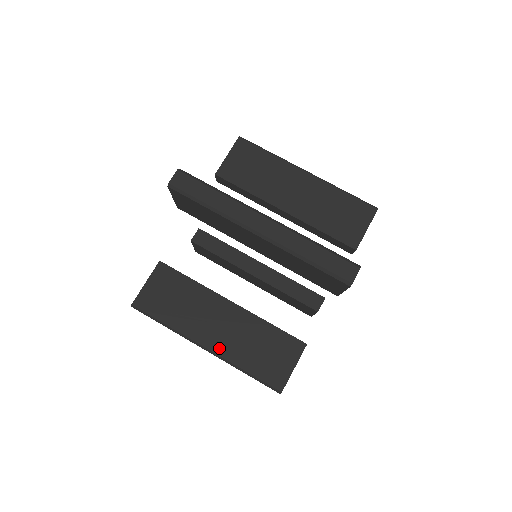
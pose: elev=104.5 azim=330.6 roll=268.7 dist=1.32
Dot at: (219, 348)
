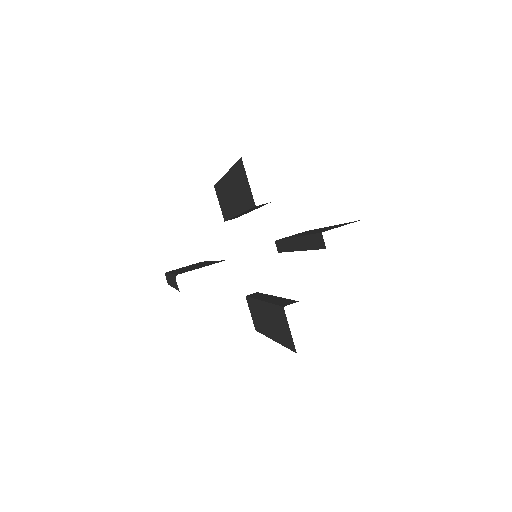
Dot at: occluded
